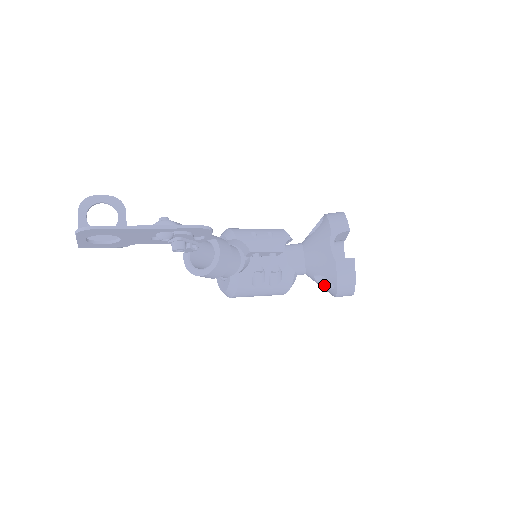
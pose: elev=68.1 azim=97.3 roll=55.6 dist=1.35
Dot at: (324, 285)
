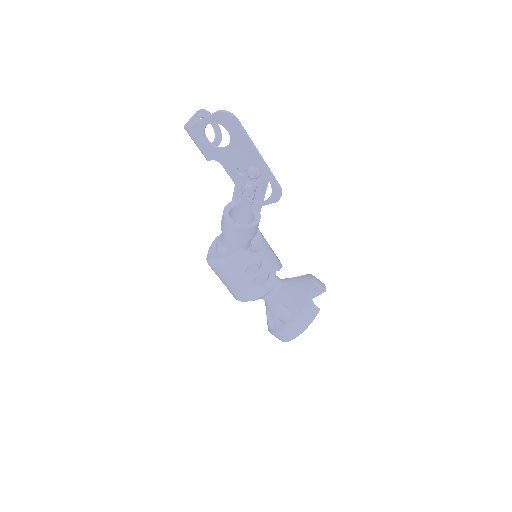
Dot at: (279, 317)
